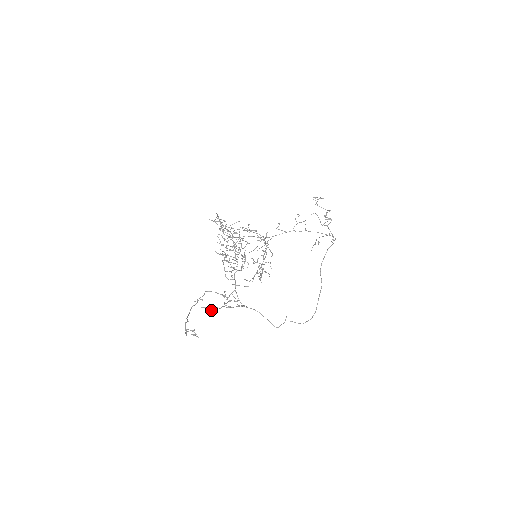
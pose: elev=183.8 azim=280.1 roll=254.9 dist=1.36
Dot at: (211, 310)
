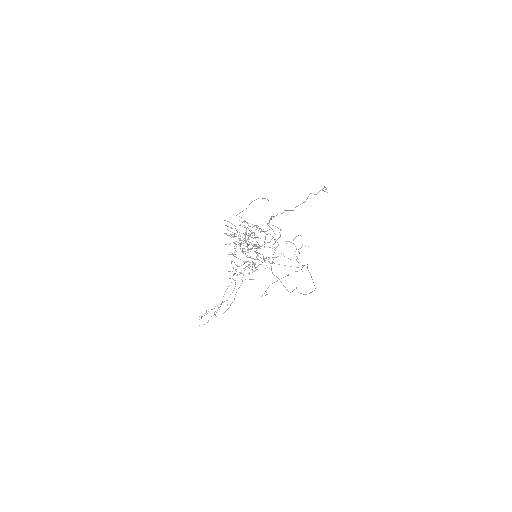
Dot at: (280, 229)
